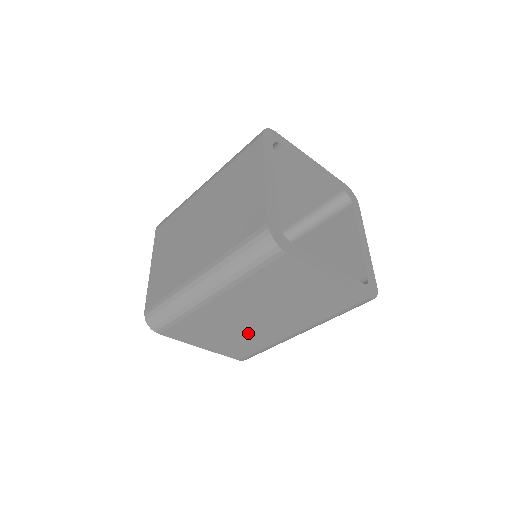
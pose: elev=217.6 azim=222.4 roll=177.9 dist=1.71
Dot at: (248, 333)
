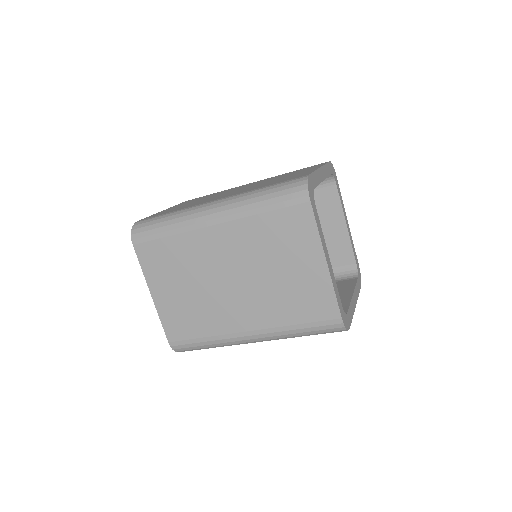
Dot at: (207, 300)
